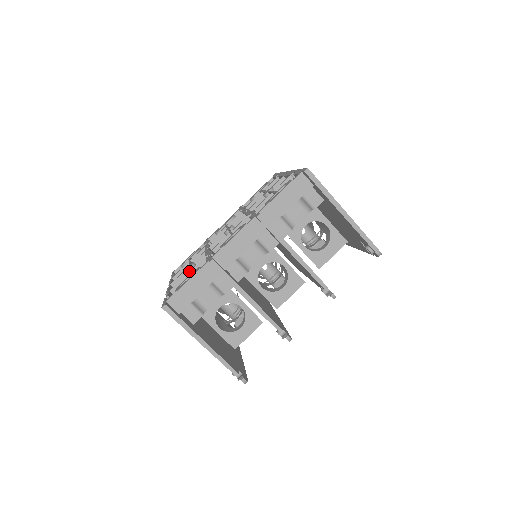
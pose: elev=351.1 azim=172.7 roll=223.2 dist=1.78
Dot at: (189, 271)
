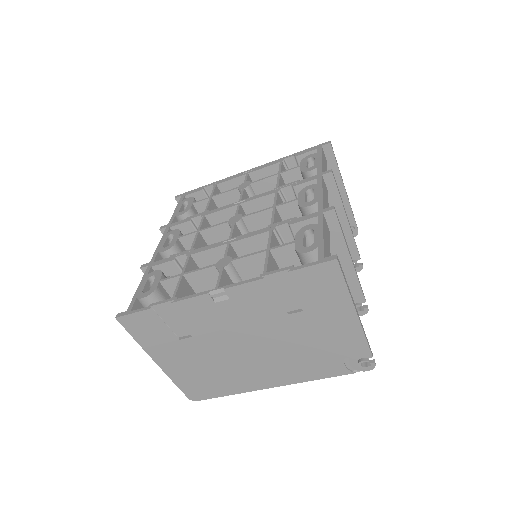
Dot at: (268, 247)
